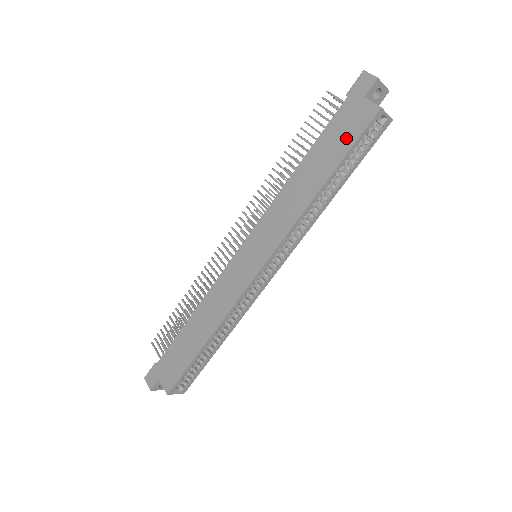
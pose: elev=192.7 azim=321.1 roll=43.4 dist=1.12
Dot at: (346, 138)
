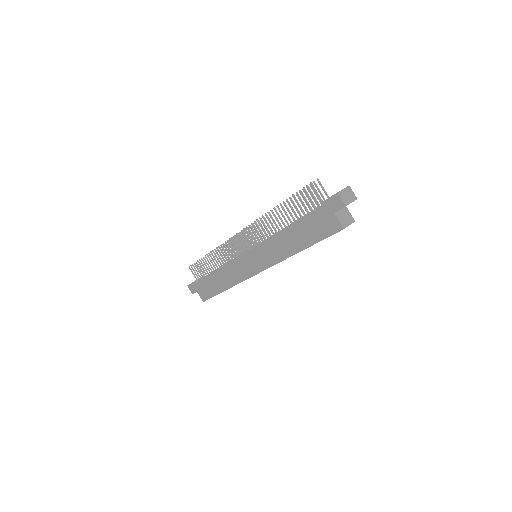
Dot at: (318, 232)
